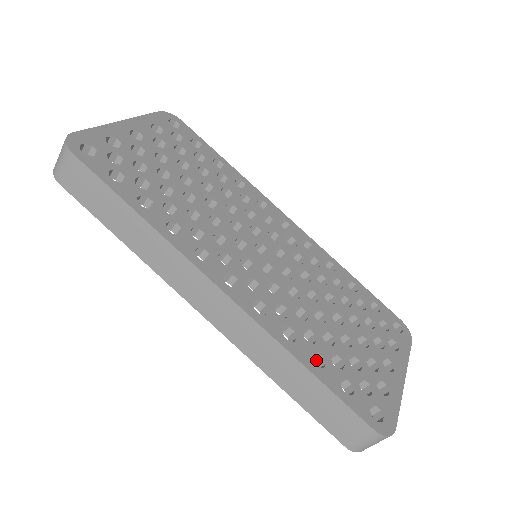
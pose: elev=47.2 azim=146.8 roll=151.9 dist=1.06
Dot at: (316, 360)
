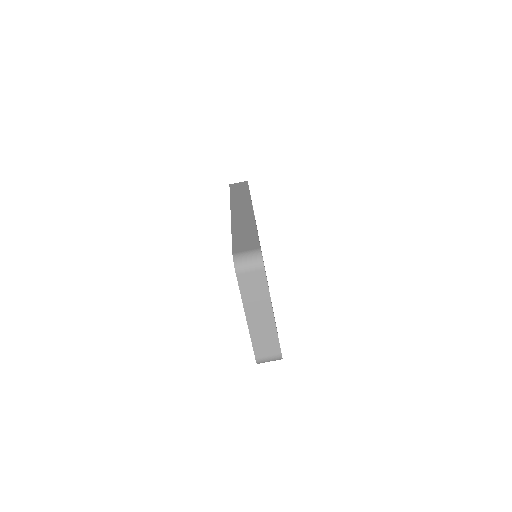
Dot at: occluded
